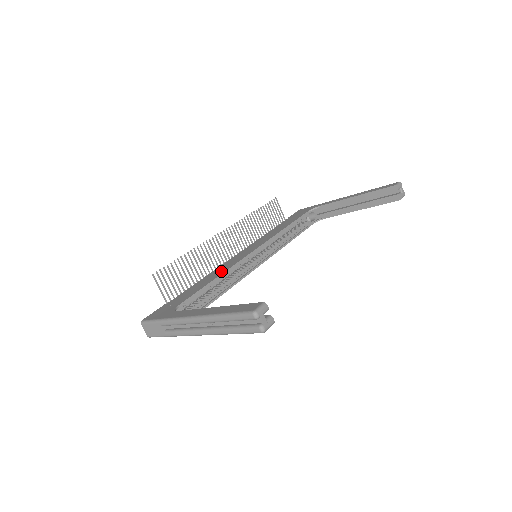
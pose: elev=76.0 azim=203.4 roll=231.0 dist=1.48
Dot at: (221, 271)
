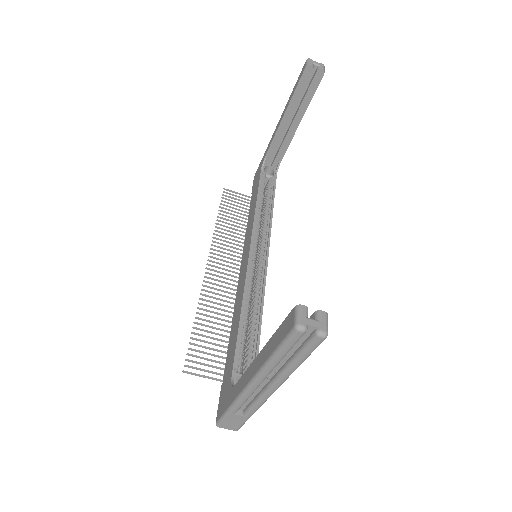
Dot at: (239, 303)
